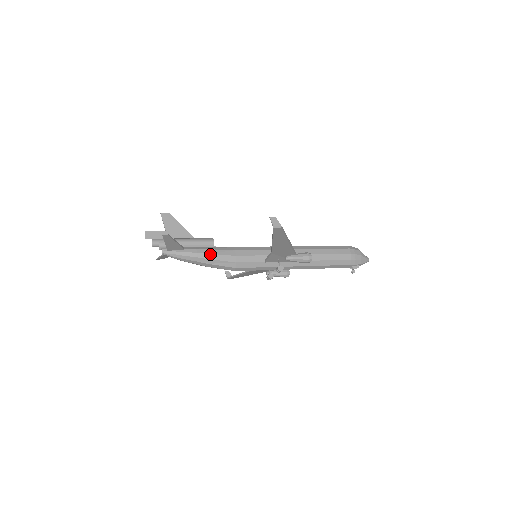
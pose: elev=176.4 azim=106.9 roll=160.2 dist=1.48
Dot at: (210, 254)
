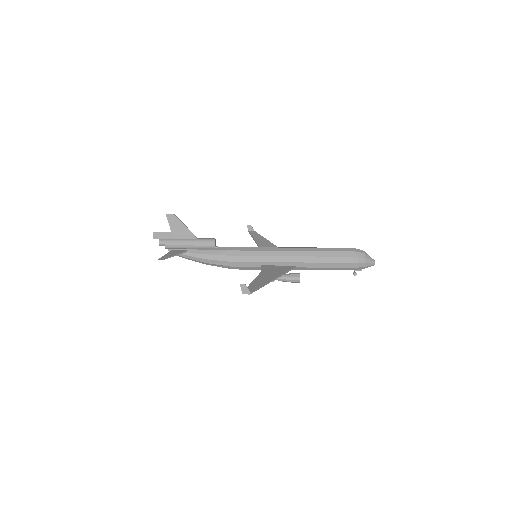
Dot at: (209, 260)
